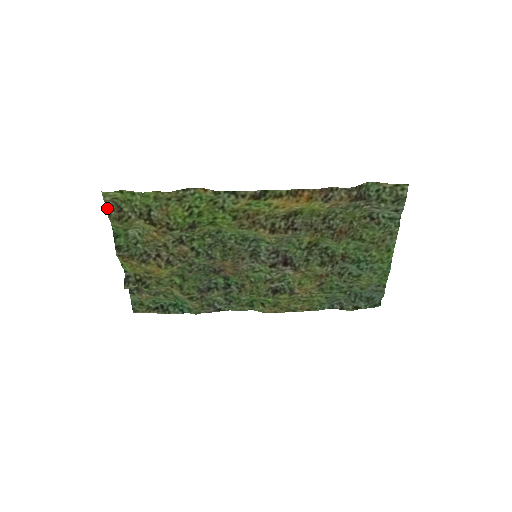
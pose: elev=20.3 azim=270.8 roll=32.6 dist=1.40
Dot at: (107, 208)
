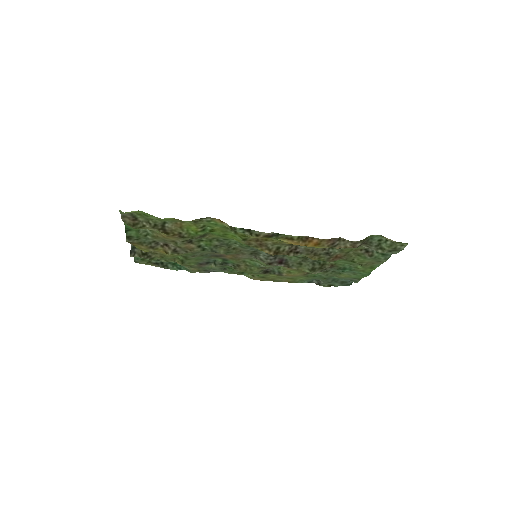
Dot at: (122, 217)
